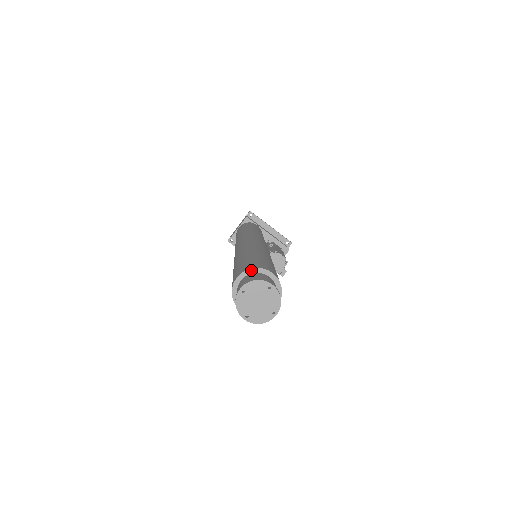
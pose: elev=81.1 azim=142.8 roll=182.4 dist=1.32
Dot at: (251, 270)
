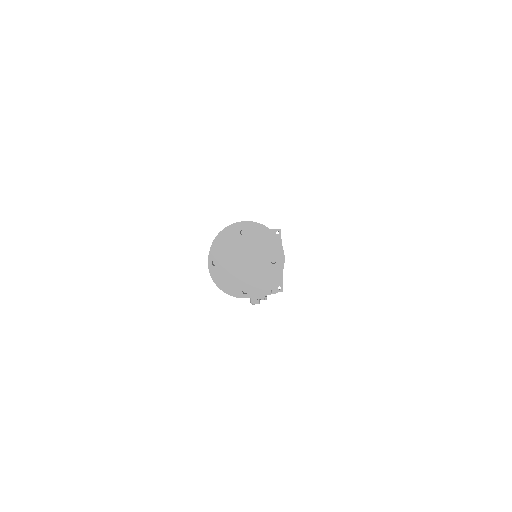
Dot at: (268, 230)
